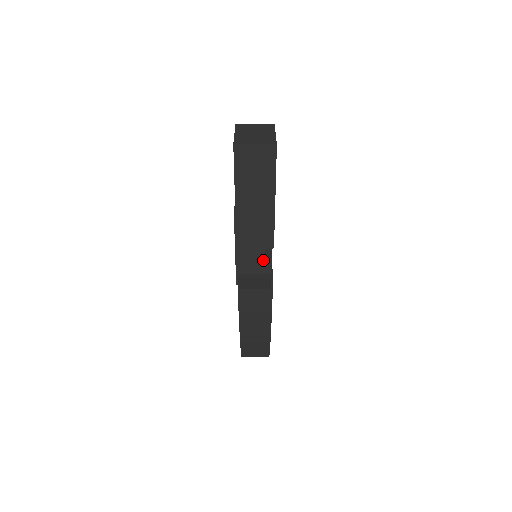
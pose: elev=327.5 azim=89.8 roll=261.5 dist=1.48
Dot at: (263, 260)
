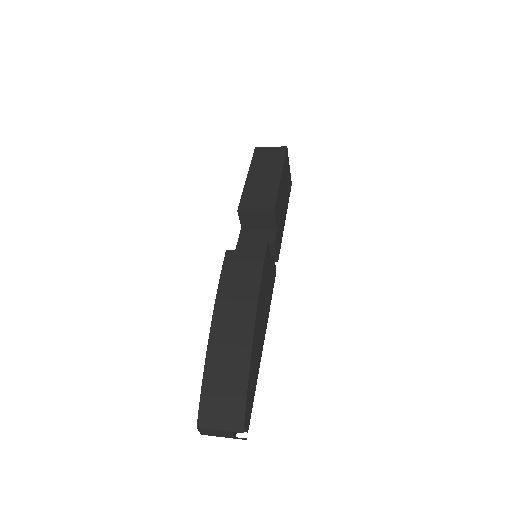
Dot at: occluded
